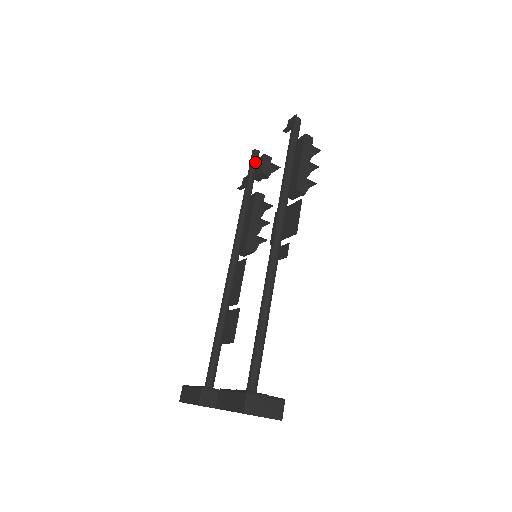
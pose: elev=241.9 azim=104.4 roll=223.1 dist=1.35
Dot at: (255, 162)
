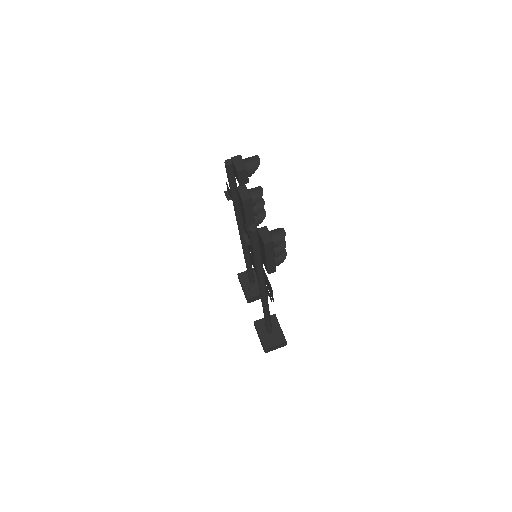
Dot at: (231, 176)
